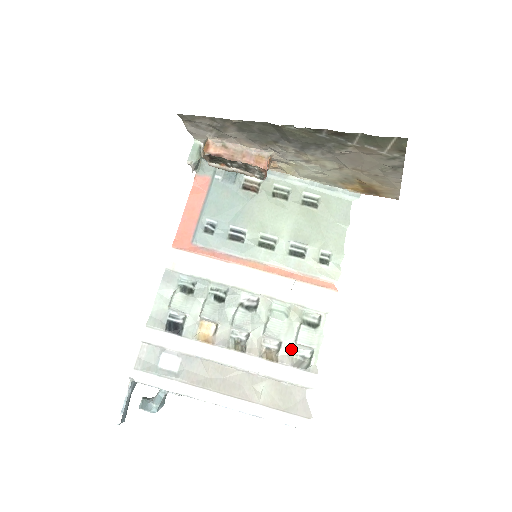
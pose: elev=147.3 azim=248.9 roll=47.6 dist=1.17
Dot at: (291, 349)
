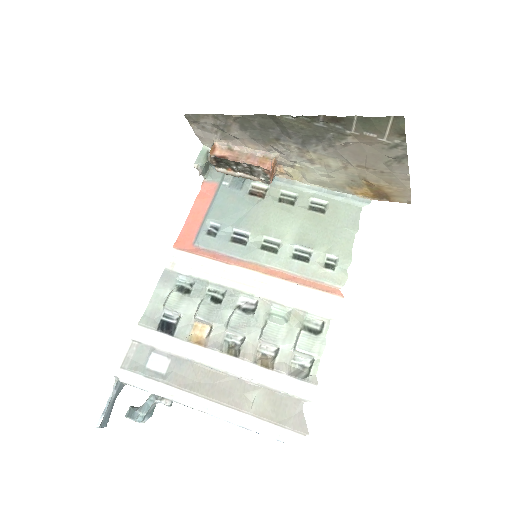
Dot at: (289, 356)
